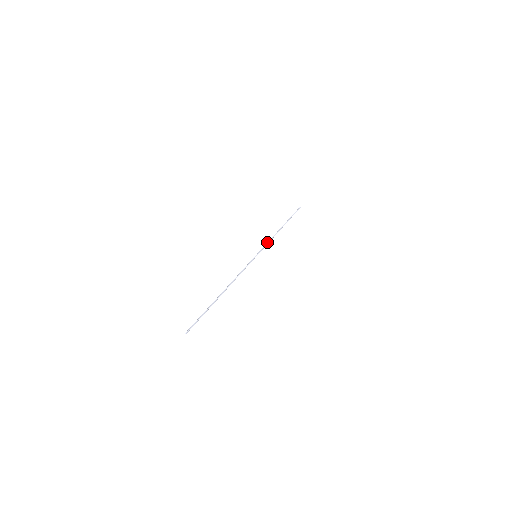
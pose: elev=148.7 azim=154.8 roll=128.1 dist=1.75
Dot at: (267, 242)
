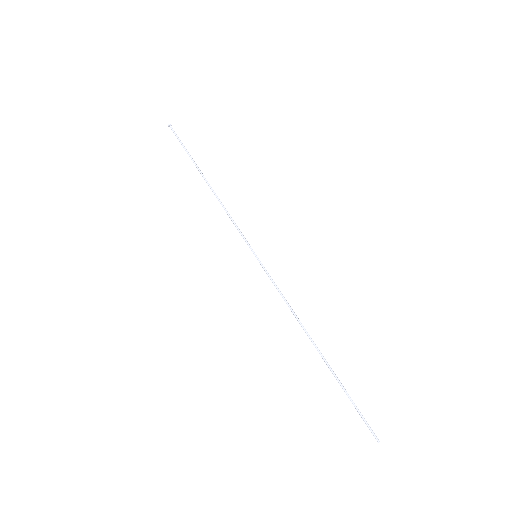
Dot at: occluded
